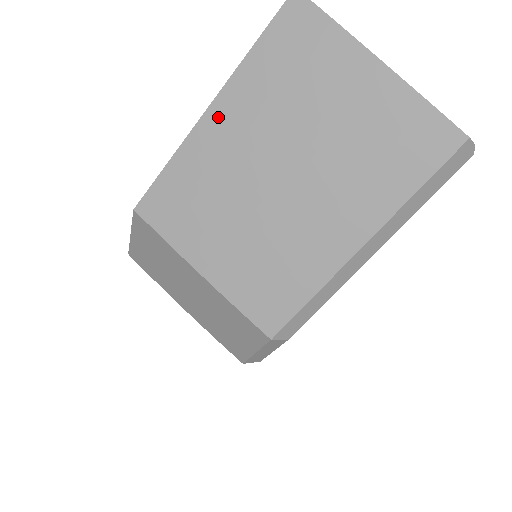
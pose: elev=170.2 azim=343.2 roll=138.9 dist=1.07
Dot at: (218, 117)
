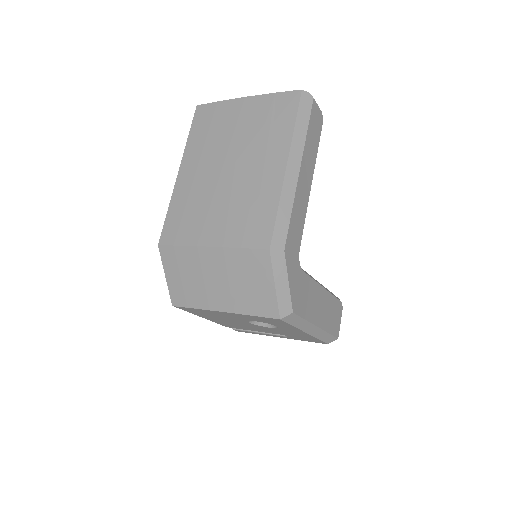
Dot at: (185, 170)
